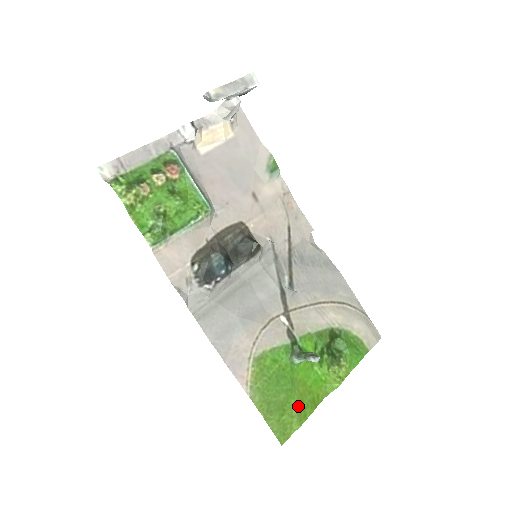
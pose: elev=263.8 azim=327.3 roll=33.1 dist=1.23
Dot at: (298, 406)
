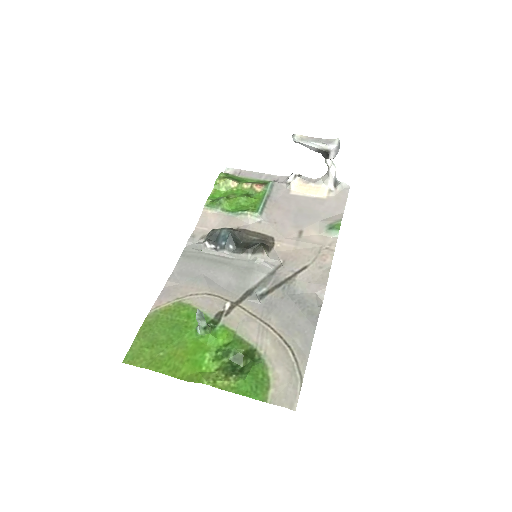
Dot at: (163, 356)
